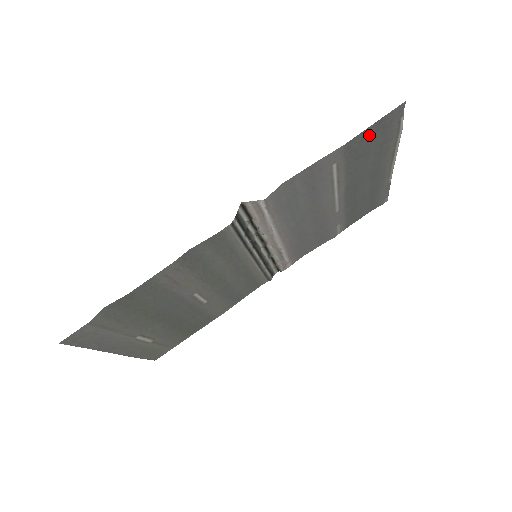
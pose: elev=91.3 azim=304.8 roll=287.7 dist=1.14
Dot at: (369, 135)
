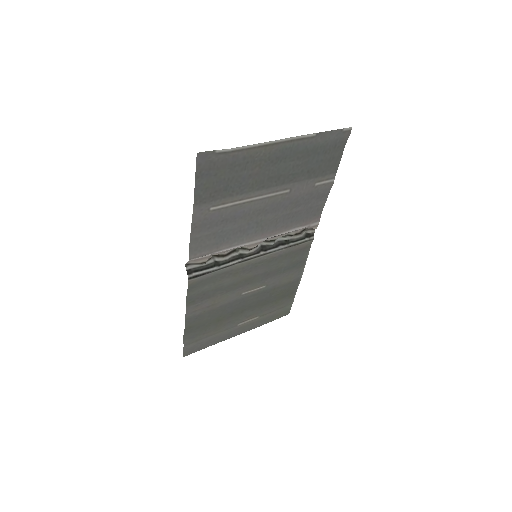
Dot at: (207, 182)
